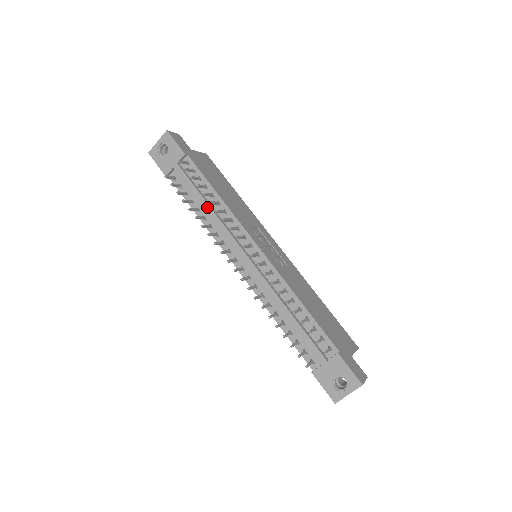
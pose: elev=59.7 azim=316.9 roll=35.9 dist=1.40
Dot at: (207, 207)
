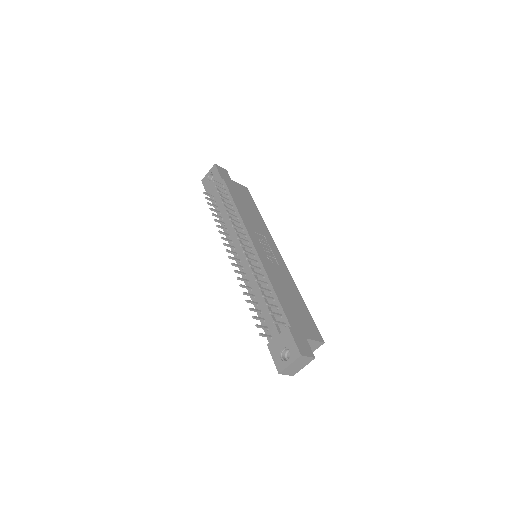
Dot at: (226, 214)
